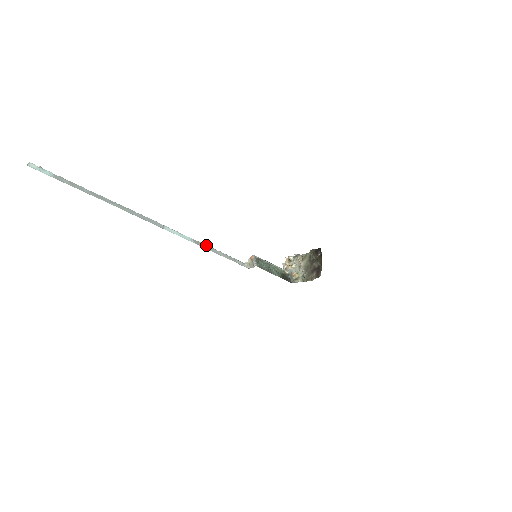
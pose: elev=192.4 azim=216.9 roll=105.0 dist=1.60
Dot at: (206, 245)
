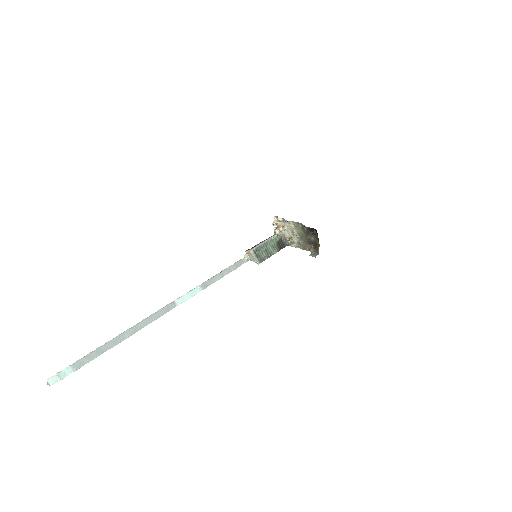
Dot at: (211, 278)
